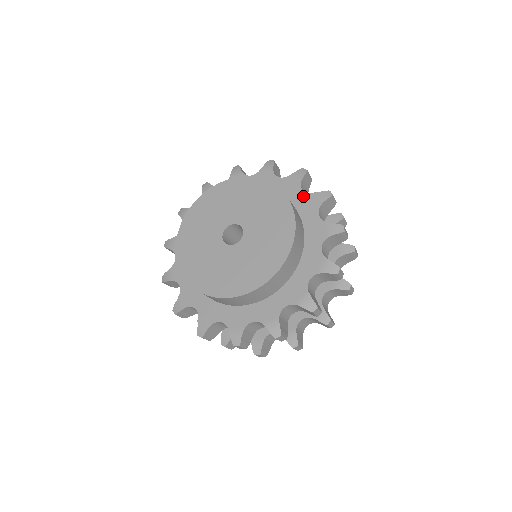
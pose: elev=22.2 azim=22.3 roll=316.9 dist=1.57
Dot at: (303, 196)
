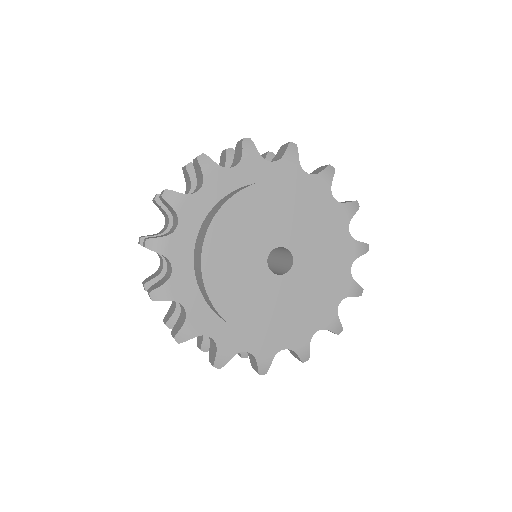
Dot at: (276, 167)
